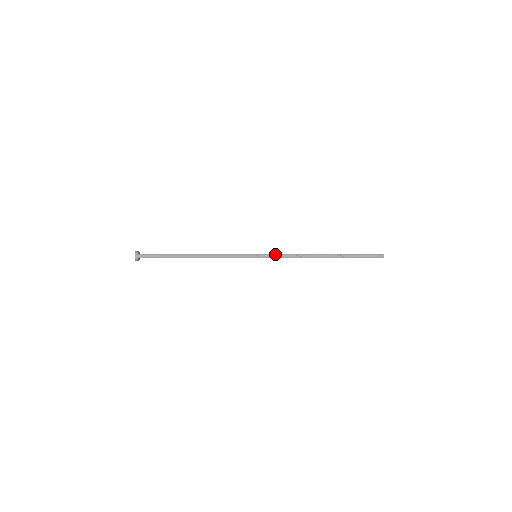
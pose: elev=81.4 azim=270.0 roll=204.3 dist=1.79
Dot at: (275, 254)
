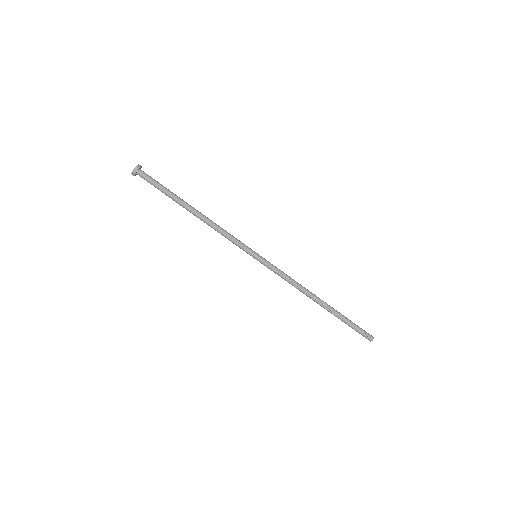
Dot at: (274, 270)
